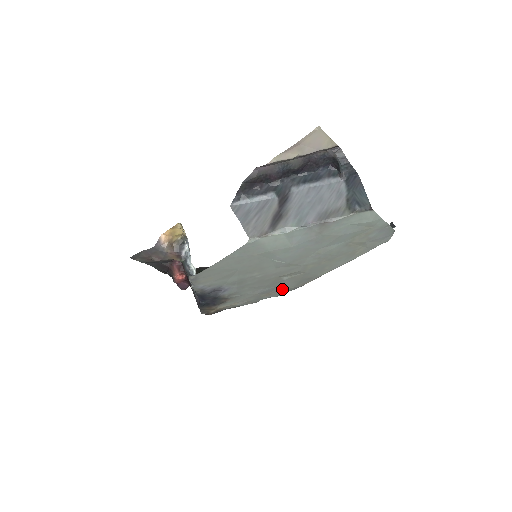
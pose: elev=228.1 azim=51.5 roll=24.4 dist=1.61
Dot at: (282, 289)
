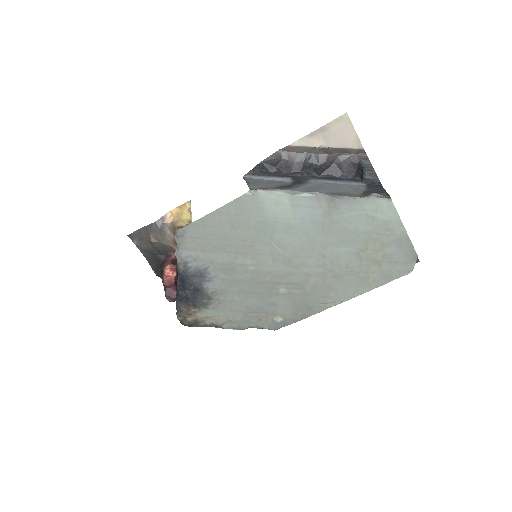
Dot at: (276, 314)
